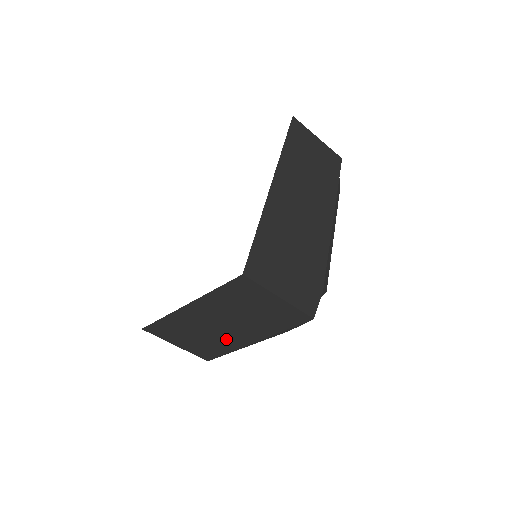
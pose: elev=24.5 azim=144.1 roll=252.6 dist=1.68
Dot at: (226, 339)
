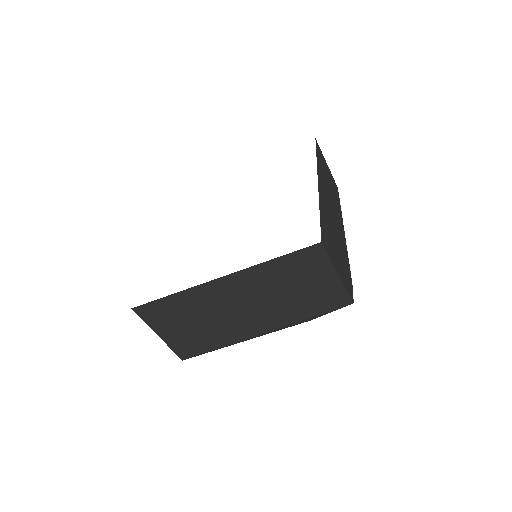
Dot at: (234, 327)
